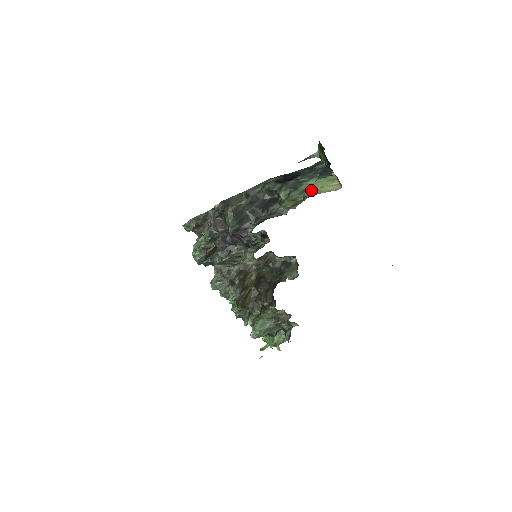
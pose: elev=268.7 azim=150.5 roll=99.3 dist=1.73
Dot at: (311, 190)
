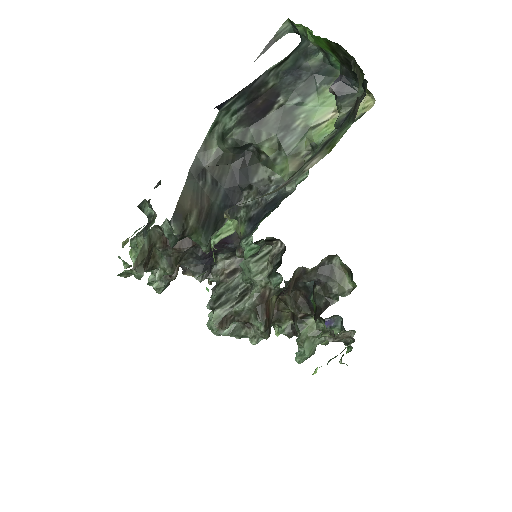
Dot at: (319, 124)
